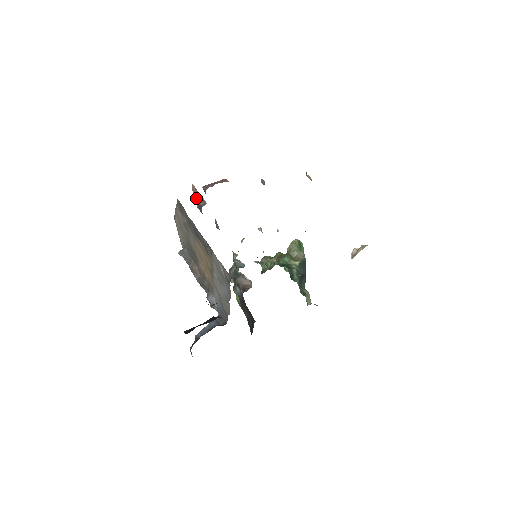
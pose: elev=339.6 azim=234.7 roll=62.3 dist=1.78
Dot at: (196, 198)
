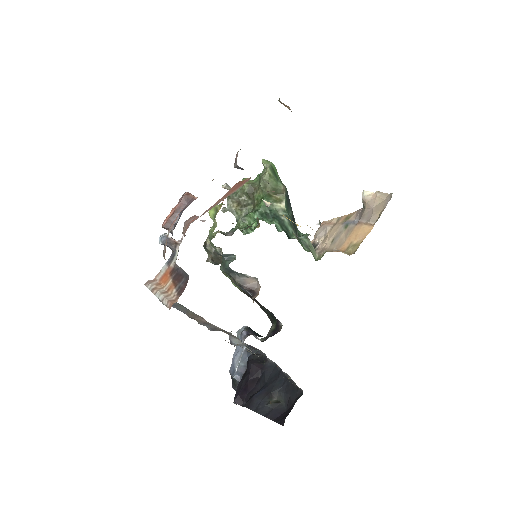
Dot at: occluded
